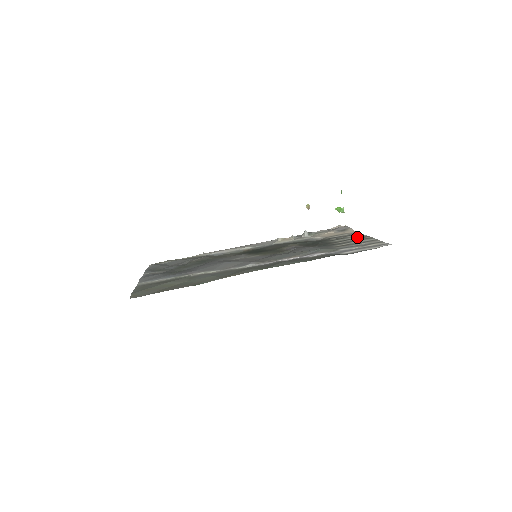
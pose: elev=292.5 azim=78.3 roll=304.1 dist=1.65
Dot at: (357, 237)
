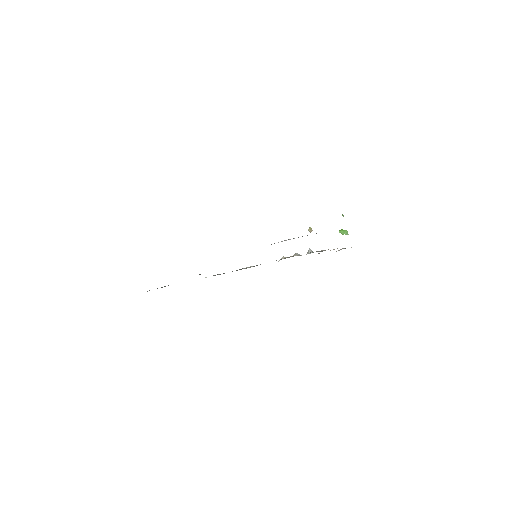
Dot at: occluded
